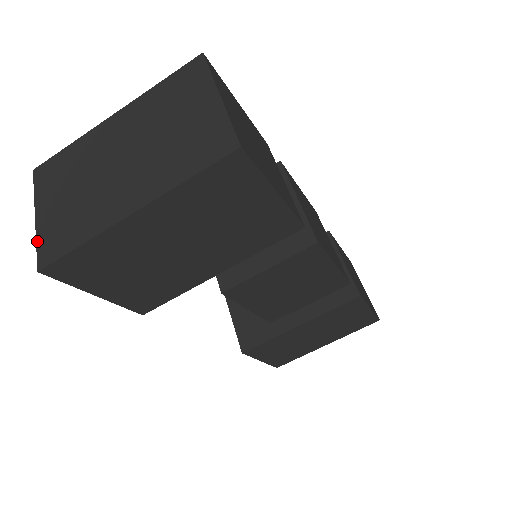
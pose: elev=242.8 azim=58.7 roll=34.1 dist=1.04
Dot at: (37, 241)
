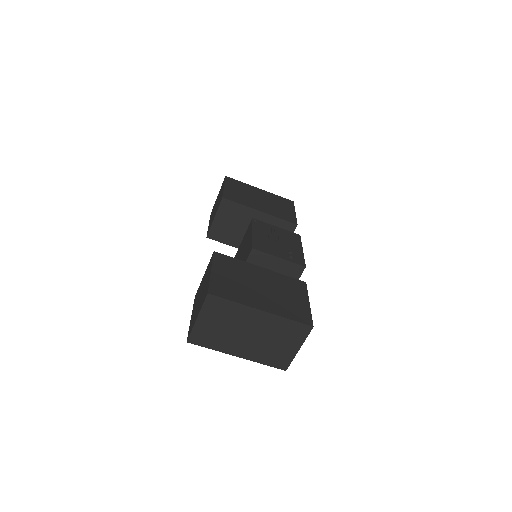
Dot at: (193, 330)
